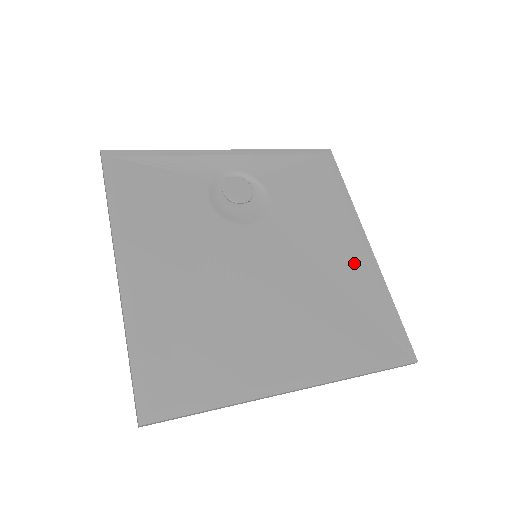
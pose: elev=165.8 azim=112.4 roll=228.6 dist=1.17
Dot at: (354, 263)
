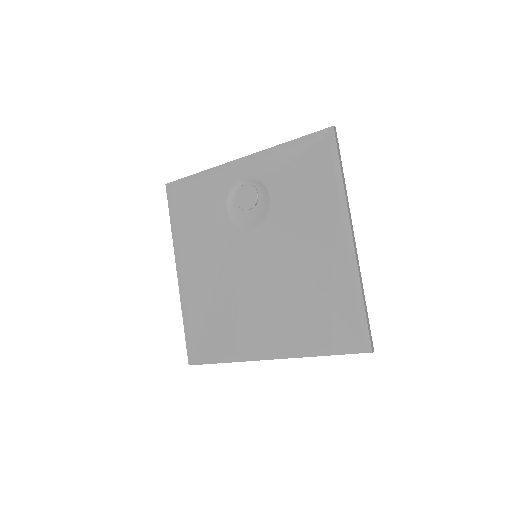
Dot at: (333, 258)
